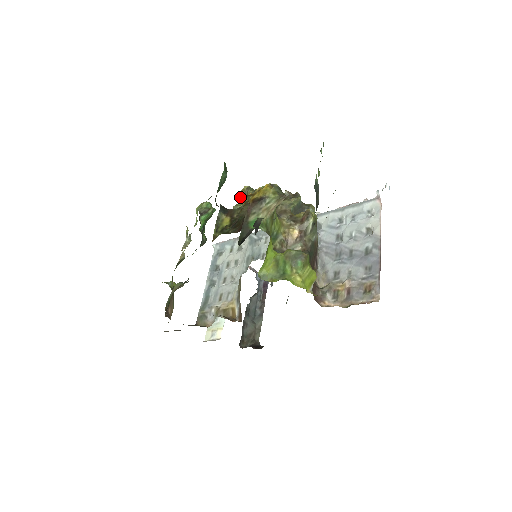
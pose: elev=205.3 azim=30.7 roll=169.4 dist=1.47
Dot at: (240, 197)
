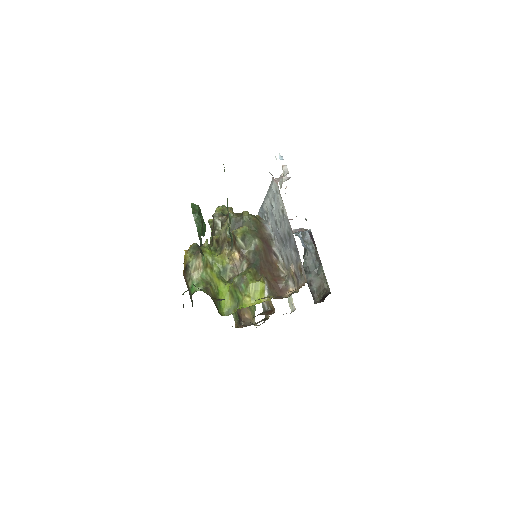
Dot at: occluded
